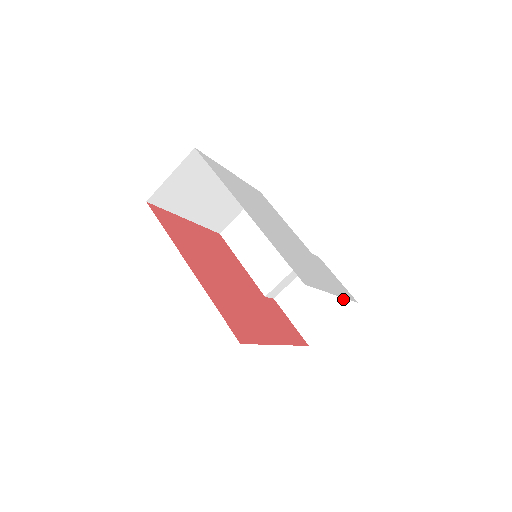
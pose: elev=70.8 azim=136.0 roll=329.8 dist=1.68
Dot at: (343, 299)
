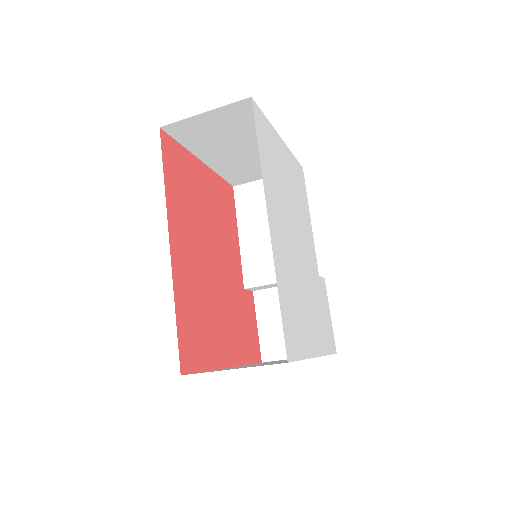
Dot at: occluded
